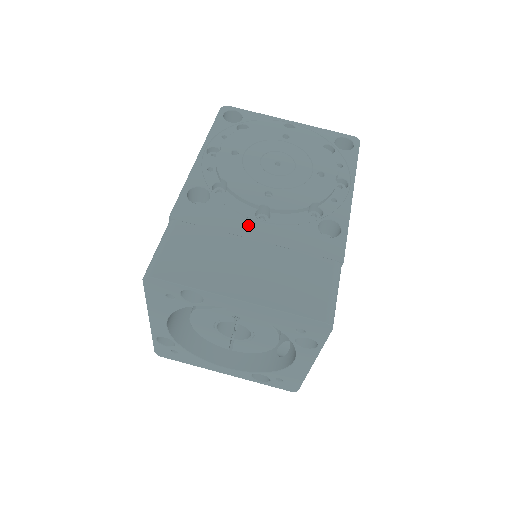
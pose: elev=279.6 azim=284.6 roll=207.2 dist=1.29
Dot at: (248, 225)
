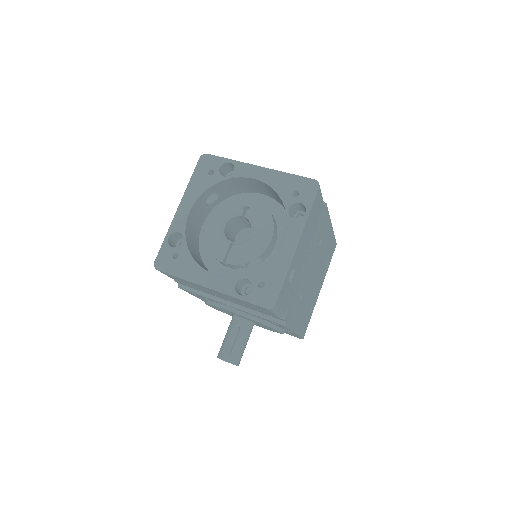
Dot at: occluded
